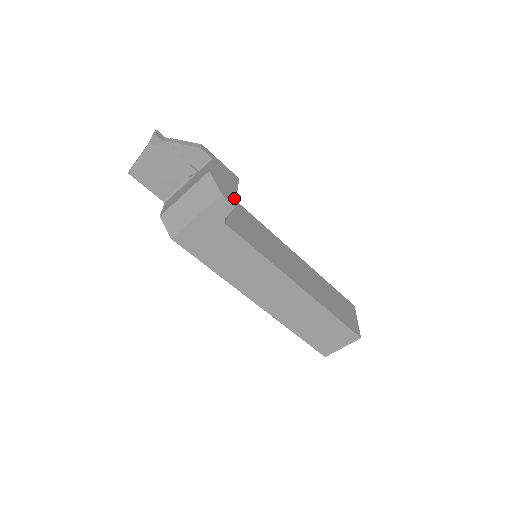
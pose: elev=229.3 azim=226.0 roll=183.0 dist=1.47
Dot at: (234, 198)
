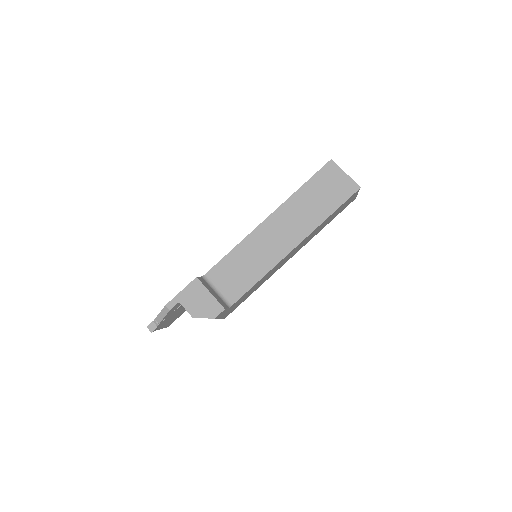
Dot at: (217, 304)
